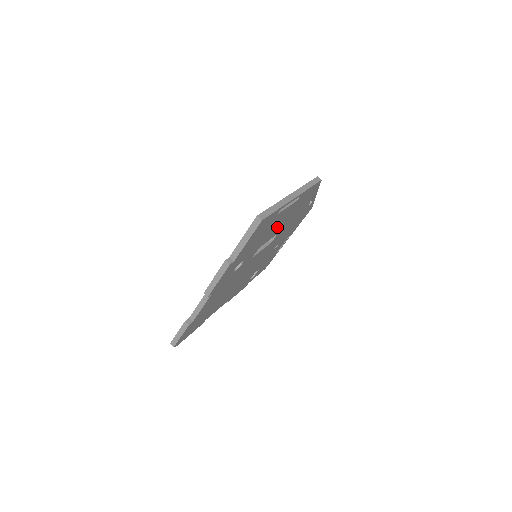
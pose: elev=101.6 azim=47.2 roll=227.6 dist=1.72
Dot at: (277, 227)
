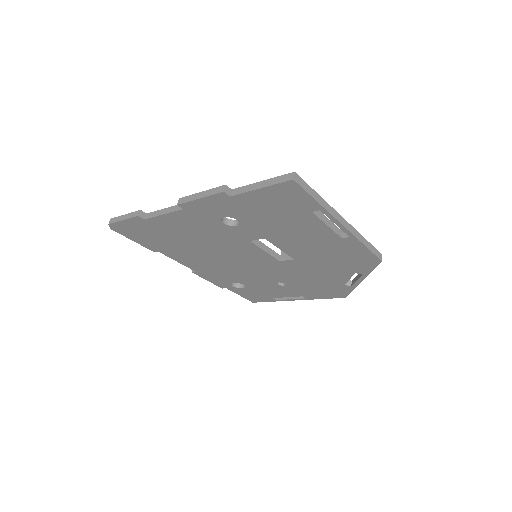
Dot at: (299, 243)
